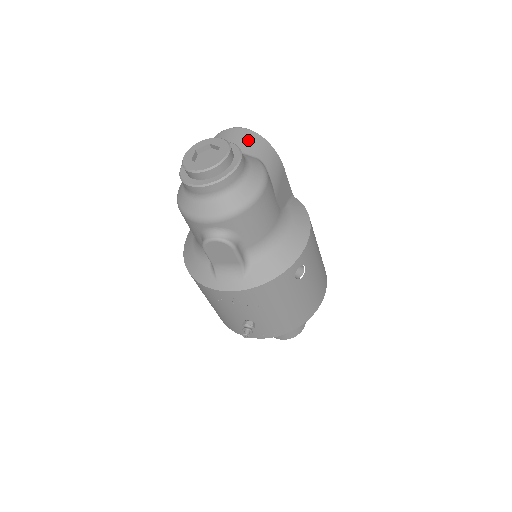
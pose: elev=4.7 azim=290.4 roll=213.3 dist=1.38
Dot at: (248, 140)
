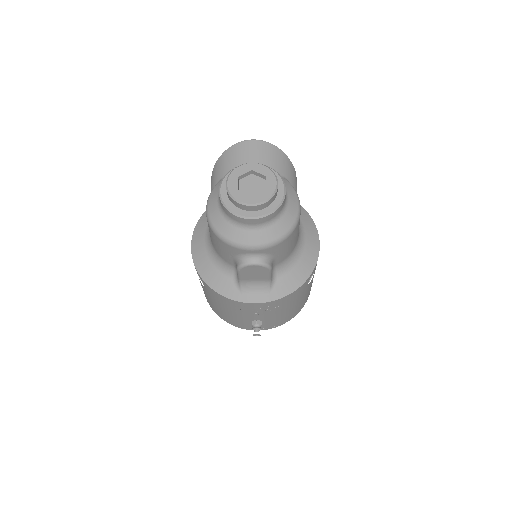
Dot at: (272, 156)
